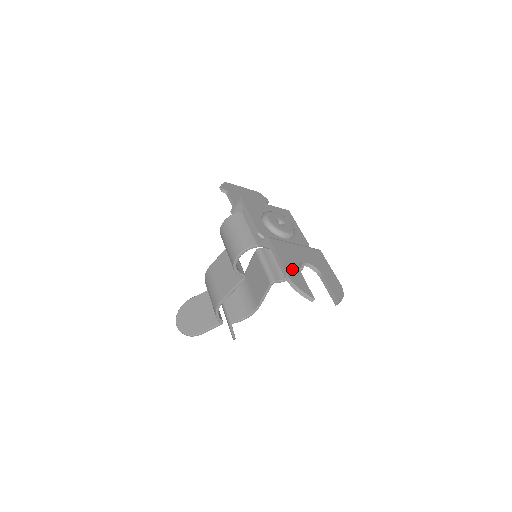
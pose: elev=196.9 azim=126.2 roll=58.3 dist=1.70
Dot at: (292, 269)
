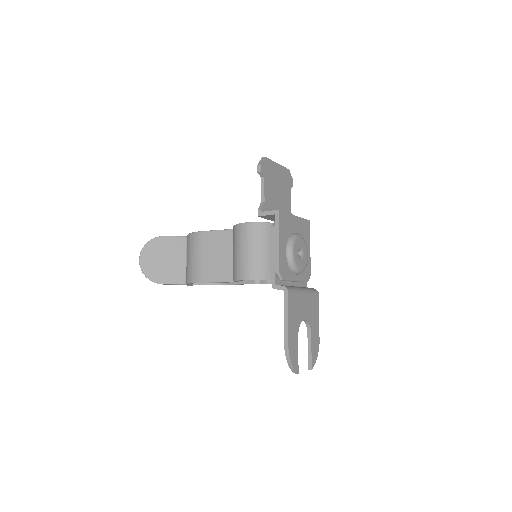
Dot at: (293, 336)
